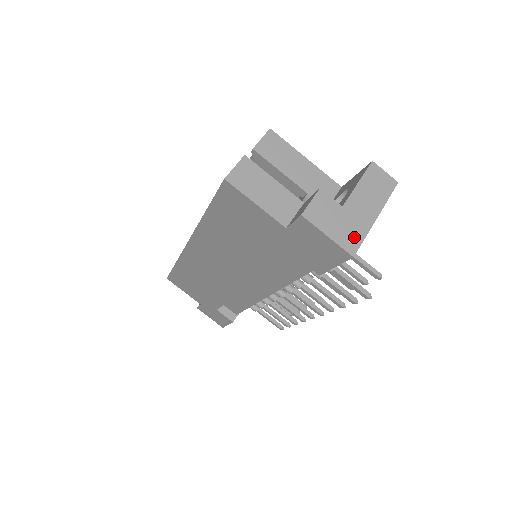
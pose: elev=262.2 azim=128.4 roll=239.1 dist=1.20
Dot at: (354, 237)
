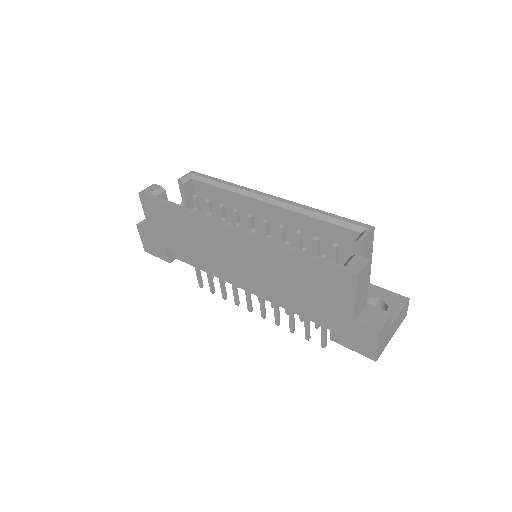
Dot at: (382, 349)
